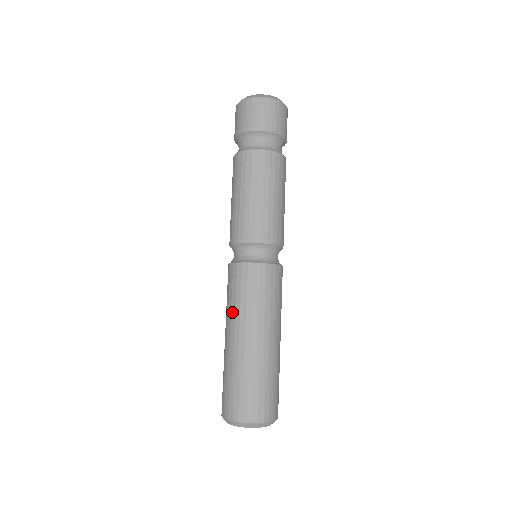
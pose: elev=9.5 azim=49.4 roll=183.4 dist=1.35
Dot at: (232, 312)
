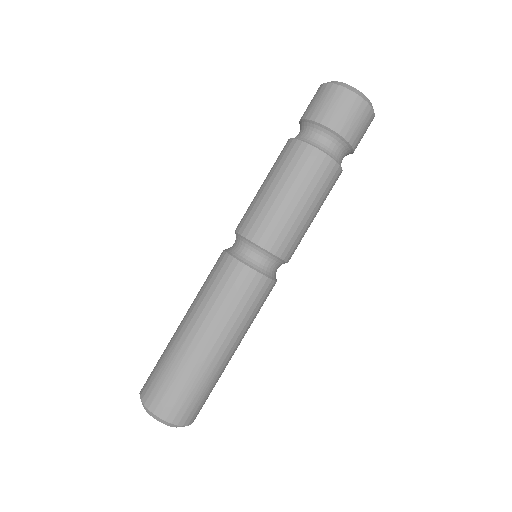
Dot at: (207, 307)
